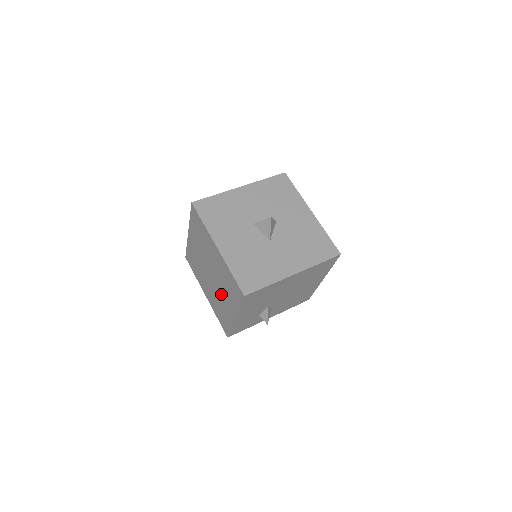
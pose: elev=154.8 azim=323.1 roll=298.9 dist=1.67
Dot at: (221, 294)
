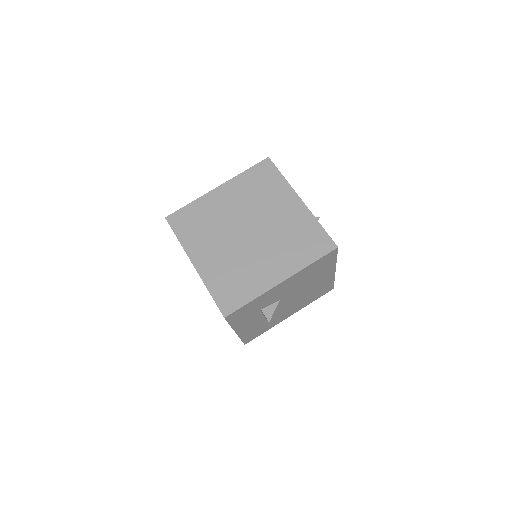
Dot at: (262, 254)
